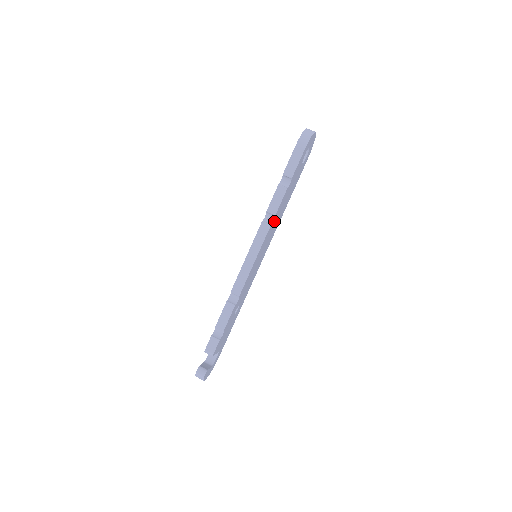
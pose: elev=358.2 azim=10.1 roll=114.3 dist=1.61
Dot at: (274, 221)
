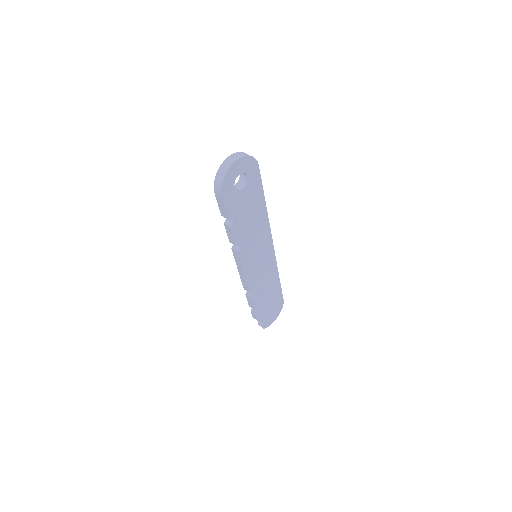
Dot at: (244, 242)
